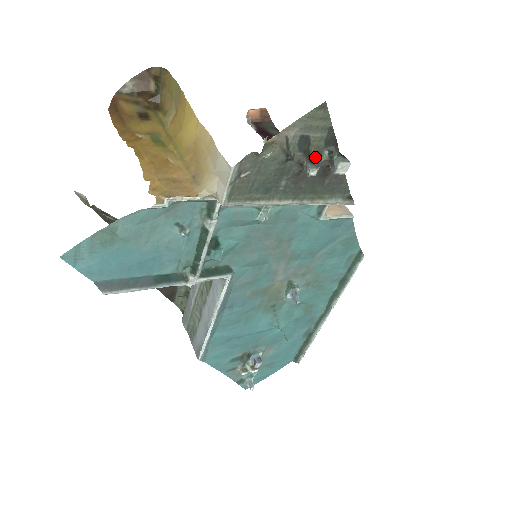
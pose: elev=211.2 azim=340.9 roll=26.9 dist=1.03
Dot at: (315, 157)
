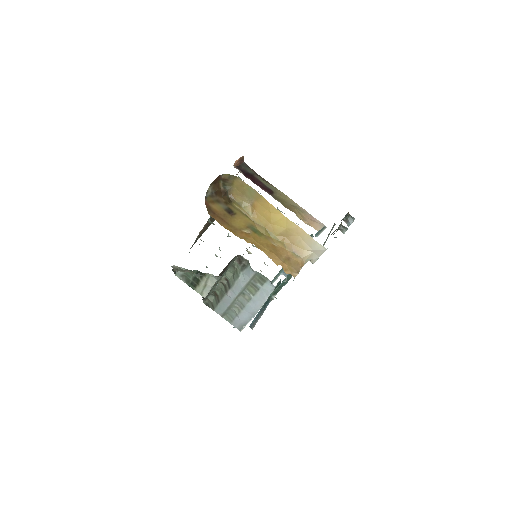
Dot at: occluded
